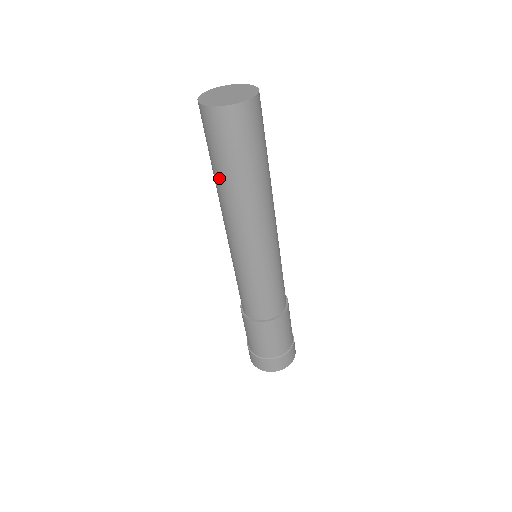
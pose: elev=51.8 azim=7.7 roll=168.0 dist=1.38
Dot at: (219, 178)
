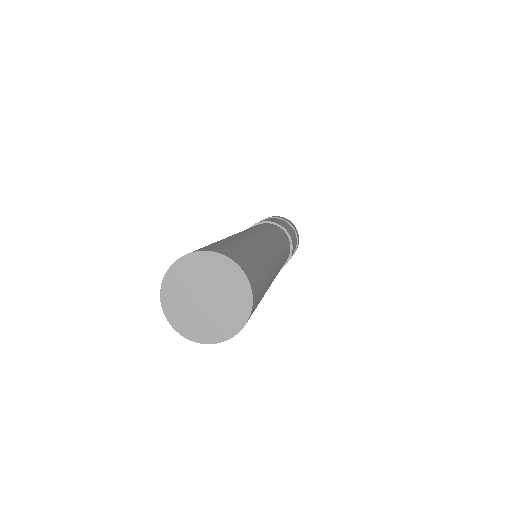
Dot at: occluded
